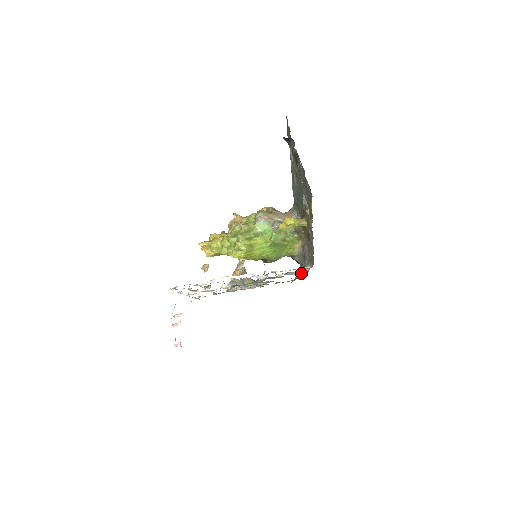
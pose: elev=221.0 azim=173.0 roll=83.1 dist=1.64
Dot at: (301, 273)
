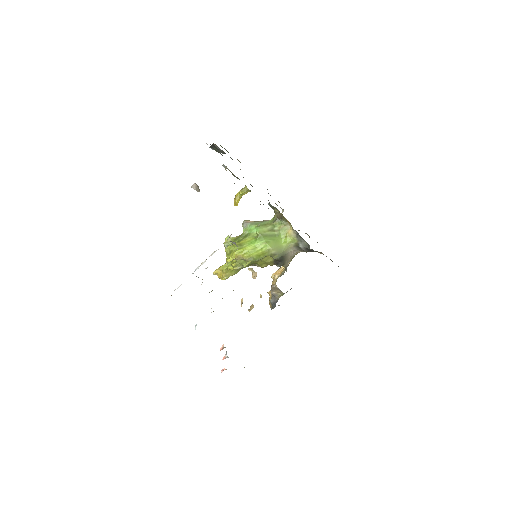
Dot at: occluded
